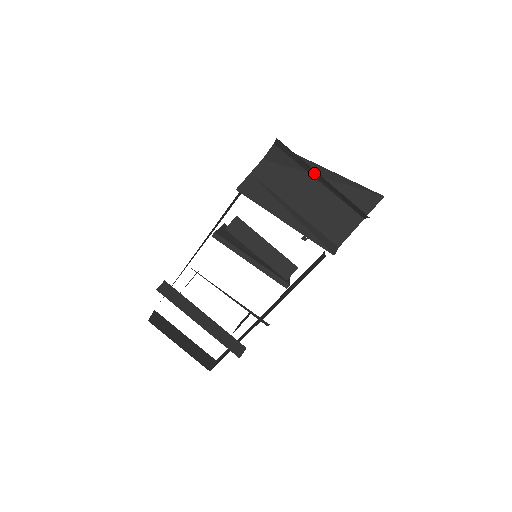
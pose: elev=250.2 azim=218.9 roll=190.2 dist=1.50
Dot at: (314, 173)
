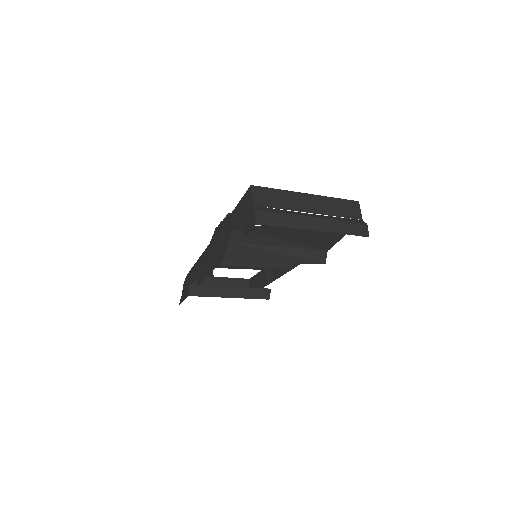
Dot at: occluded
